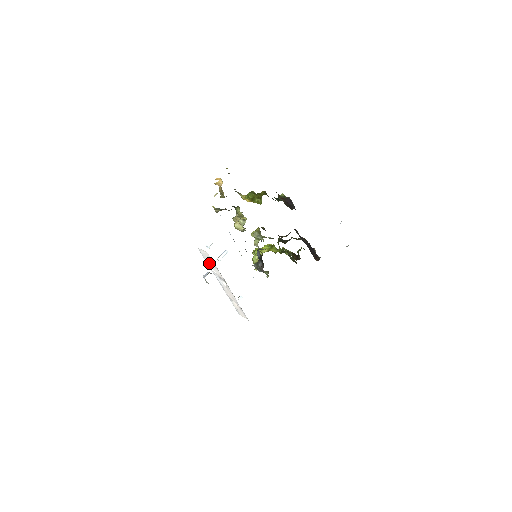
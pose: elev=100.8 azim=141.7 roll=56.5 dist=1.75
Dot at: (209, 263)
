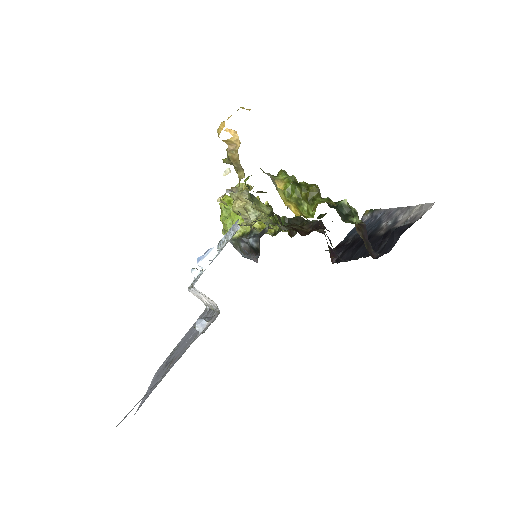
Dot at: occluded
